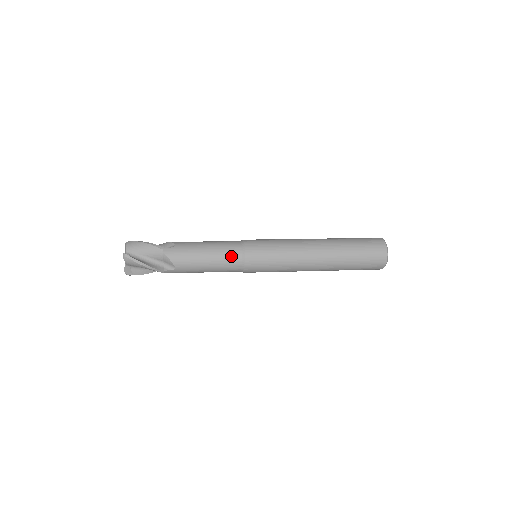
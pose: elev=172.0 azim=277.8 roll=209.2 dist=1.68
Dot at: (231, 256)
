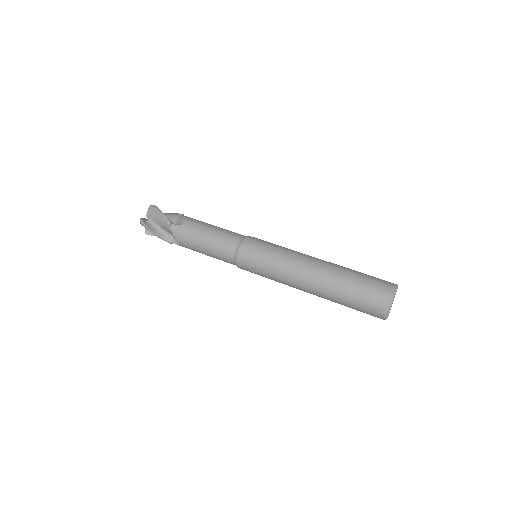
Dot at: (225, 252)
